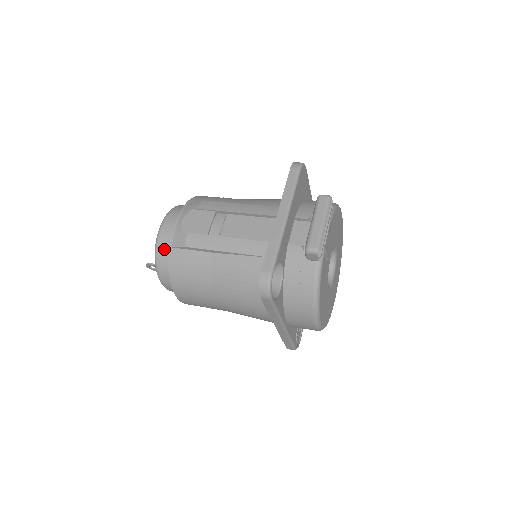
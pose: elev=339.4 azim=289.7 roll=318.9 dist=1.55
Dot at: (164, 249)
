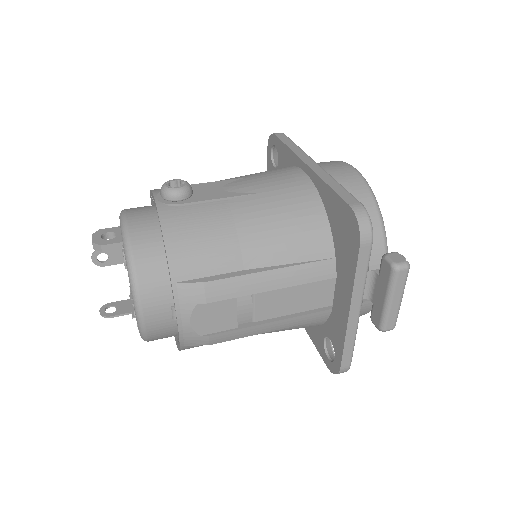
Dot at: (160, 336)
